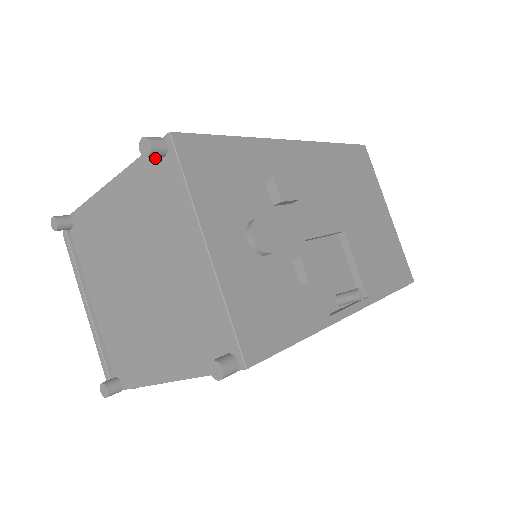
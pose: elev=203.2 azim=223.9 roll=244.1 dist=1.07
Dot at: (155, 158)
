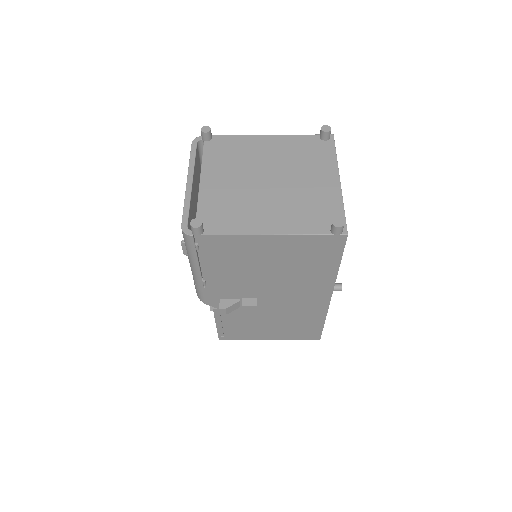
Dot at: (317, 139)
